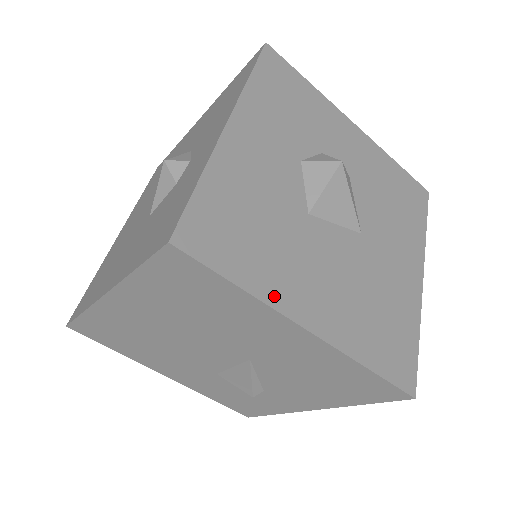
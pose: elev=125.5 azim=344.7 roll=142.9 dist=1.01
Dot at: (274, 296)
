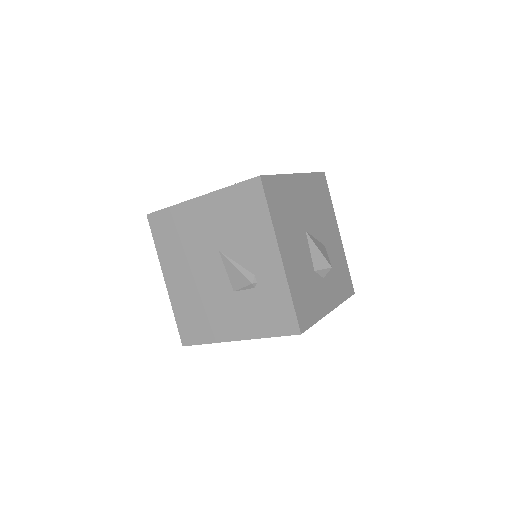
Dot at: occluded
